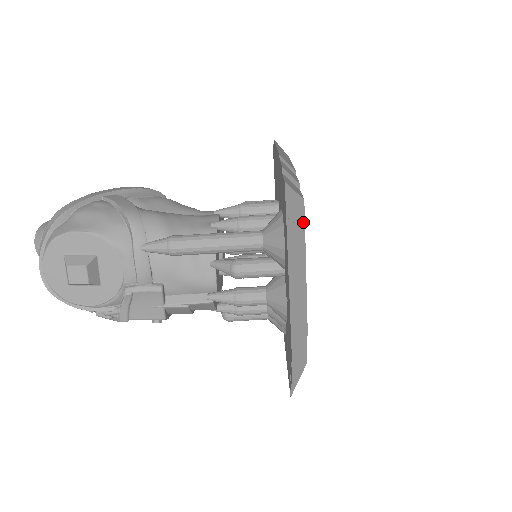
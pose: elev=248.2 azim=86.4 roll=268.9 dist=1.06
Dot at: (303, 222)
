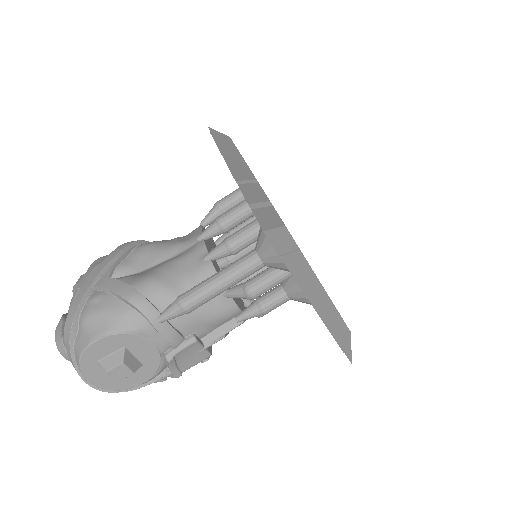
Dot at: (294, 243)
